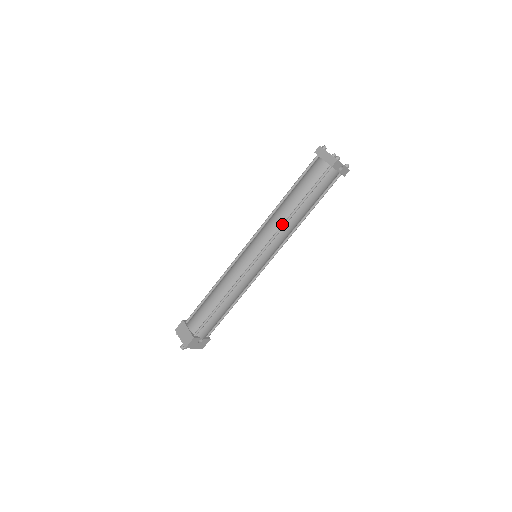
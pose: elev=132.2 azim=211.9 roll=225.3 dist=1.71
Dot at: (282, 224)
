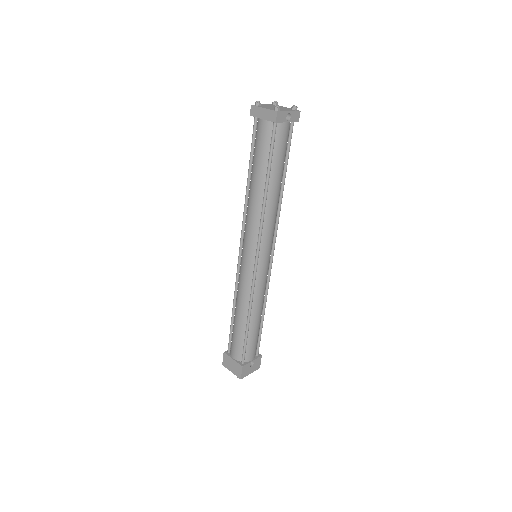
Dot at: (261, 213)
